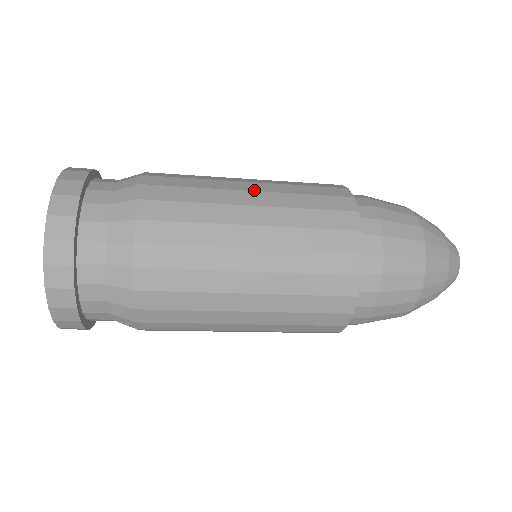
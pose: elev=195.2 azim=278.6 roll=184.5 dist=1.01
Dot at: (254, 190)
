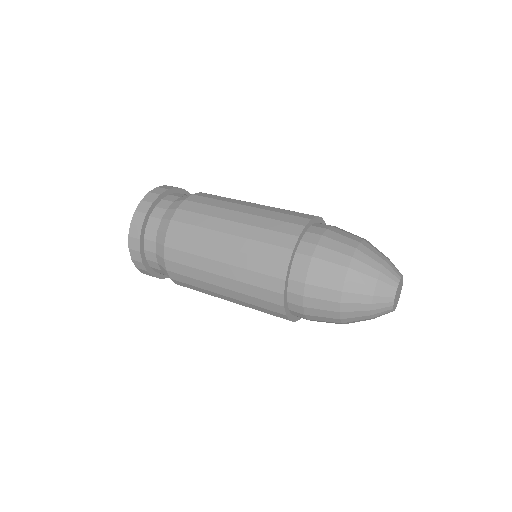
Dot at: (236, 221)
